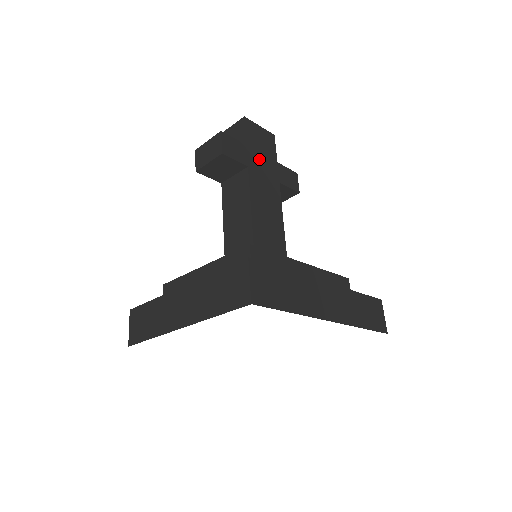
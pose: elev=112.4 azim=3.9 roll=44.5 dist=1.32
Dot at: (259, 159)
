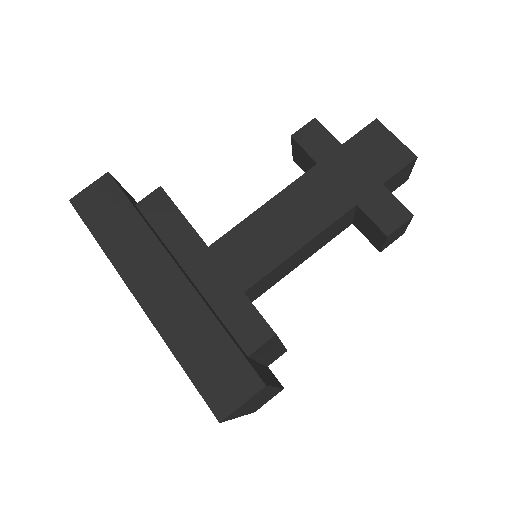
Dot at: (348, 166)
